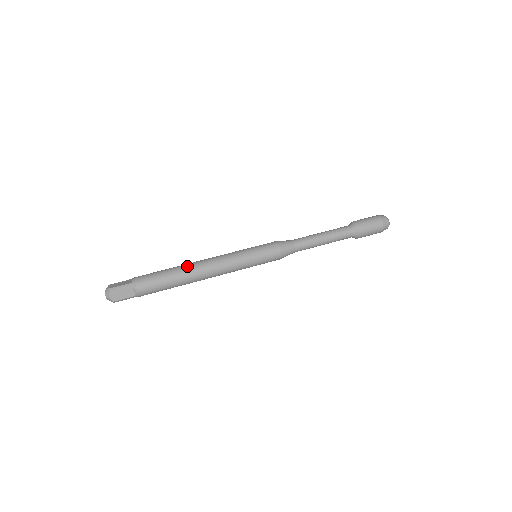
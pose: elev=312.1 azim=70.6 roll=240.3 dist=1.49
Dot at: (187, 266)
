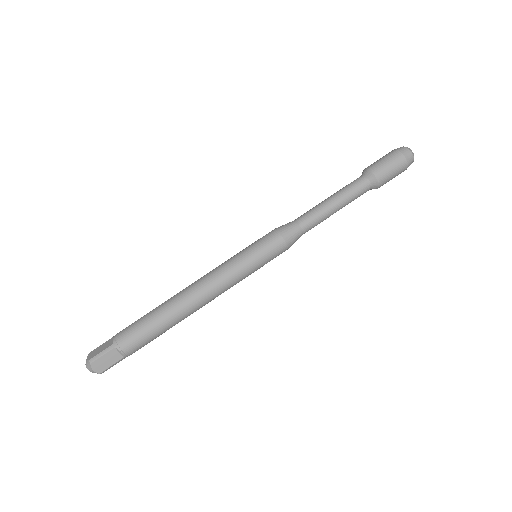
Dot at: (174, 300)
